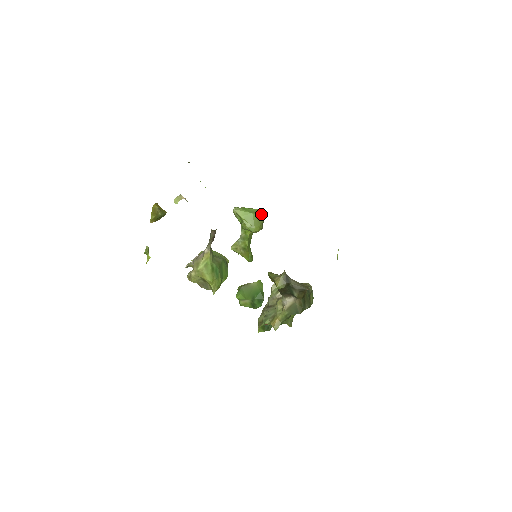
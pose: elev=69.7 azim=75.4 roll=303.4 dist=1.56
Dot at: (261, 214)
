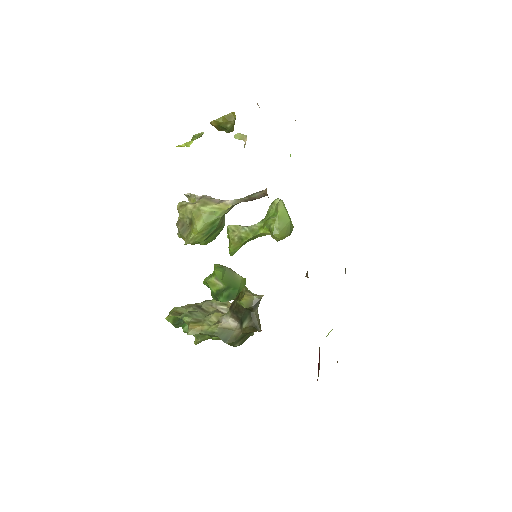
Dot at: (292, 229)
